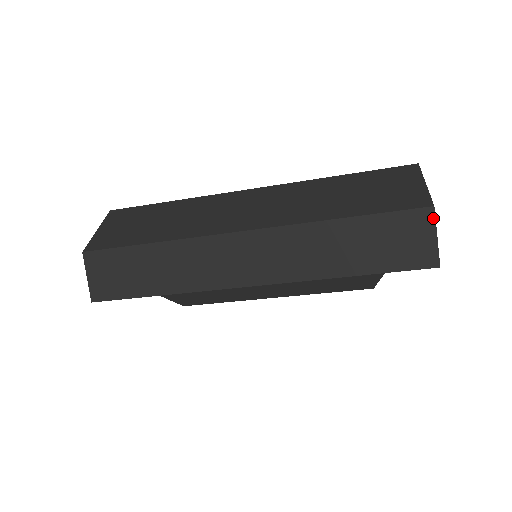
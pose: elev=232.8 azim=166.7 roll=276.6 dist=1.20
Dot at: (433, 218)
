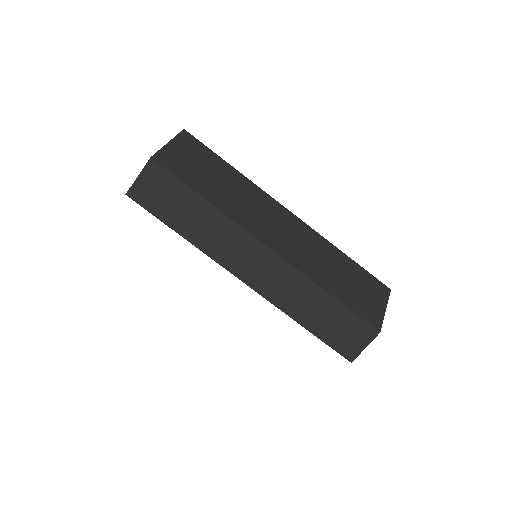
Dot at: (374, 337)
